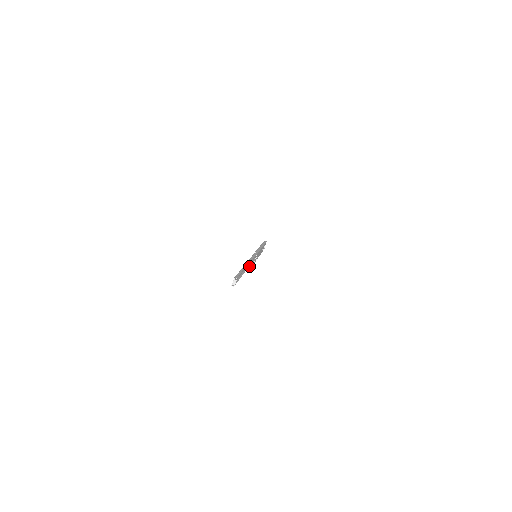
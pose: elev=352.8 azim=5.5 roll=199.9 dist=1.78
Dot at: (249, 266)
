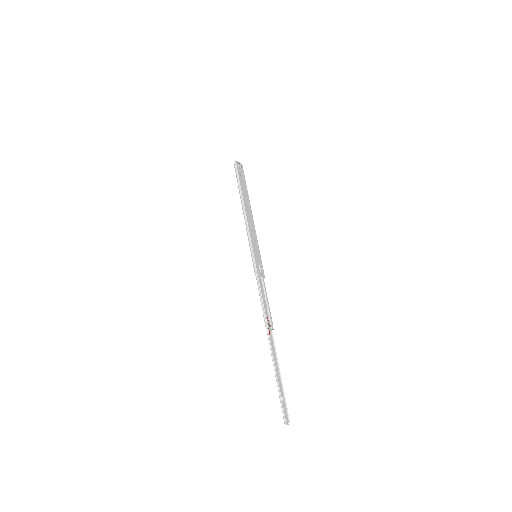
Dot at: (269, 316)
